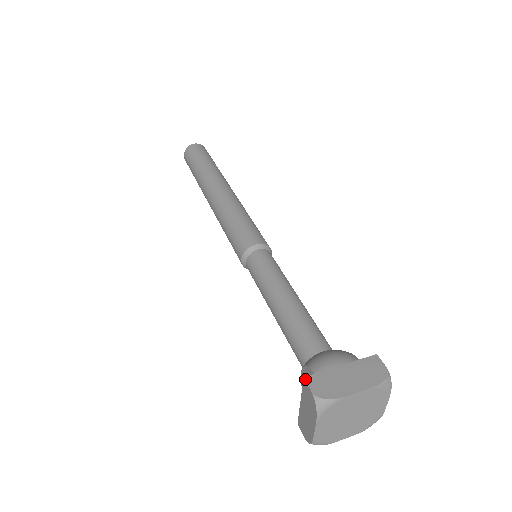
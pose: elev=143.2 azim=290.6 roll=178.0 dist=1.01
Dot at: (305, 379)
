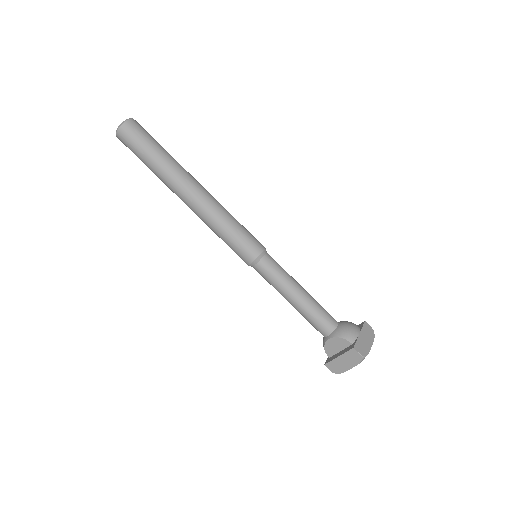
Dot at: (355, 349)
